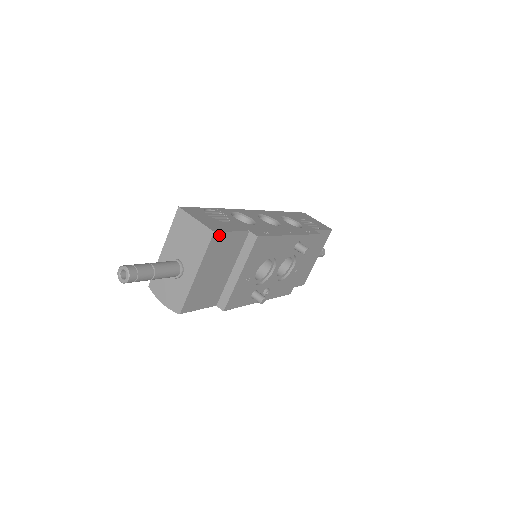
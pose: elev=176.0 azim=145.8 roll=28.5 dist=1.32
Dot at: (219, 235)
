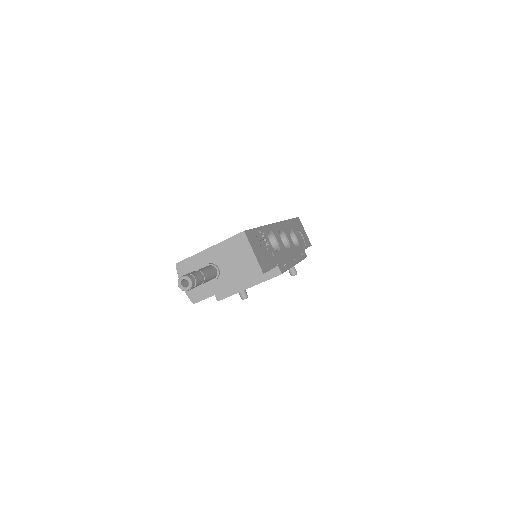
Dot at: occluded
